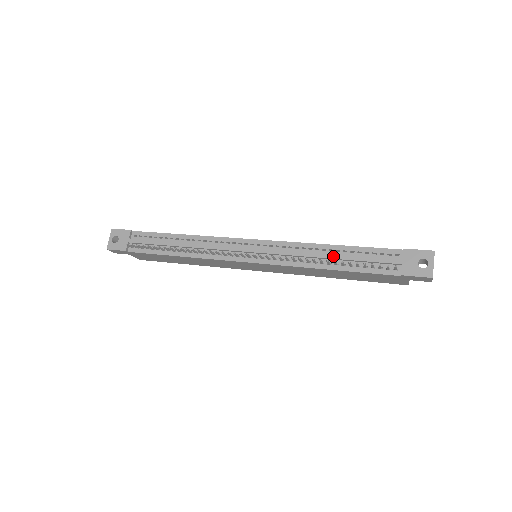
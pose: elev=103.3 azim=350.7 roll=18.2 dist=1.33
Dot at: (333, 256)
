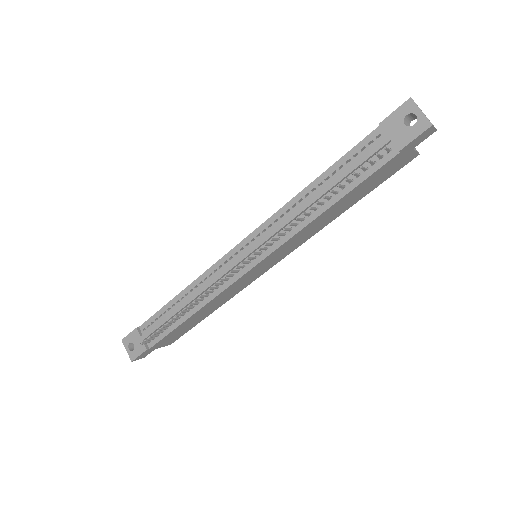
Dot at: (319, 193)
